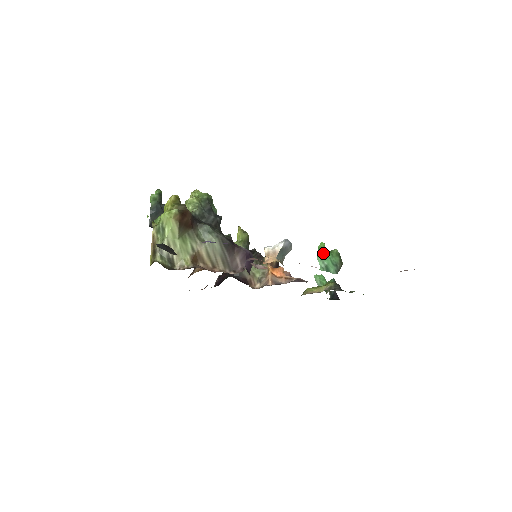
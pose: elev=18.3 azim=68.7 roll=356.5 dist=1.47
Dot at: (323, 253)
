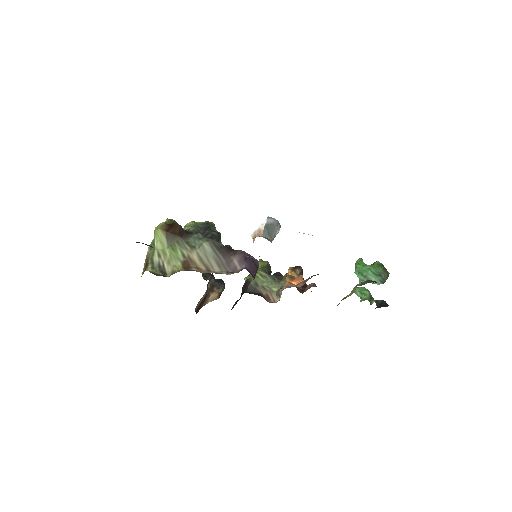
Dot at: (360, 266)
